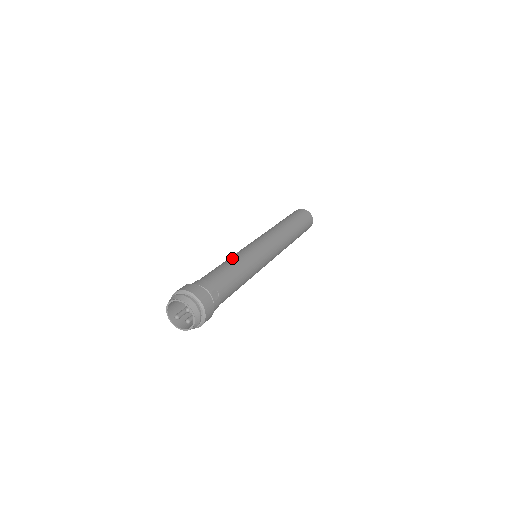
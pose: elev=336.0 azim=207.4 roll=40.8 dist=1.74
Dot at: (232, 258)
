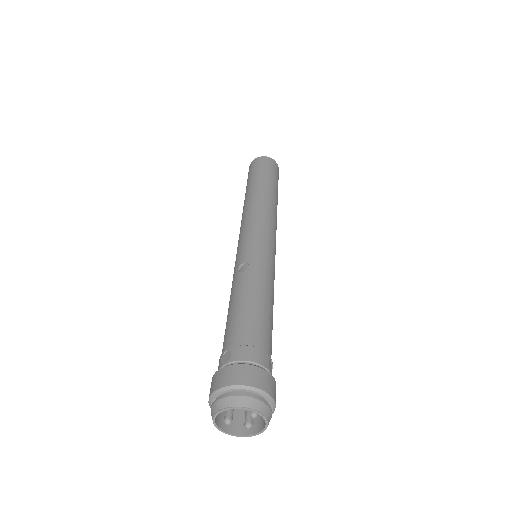
Dot at: (251, 282)
